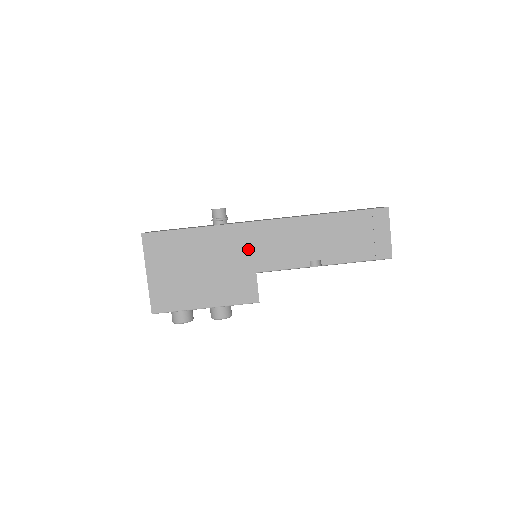
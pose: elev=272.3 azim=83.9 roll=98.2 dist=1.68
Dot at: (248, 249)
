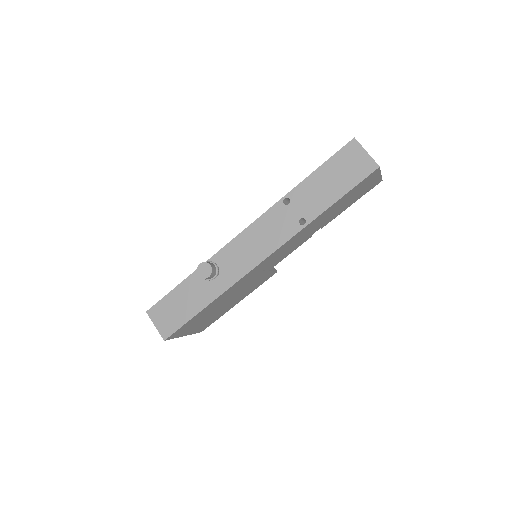
Dot at: (257, 274)
